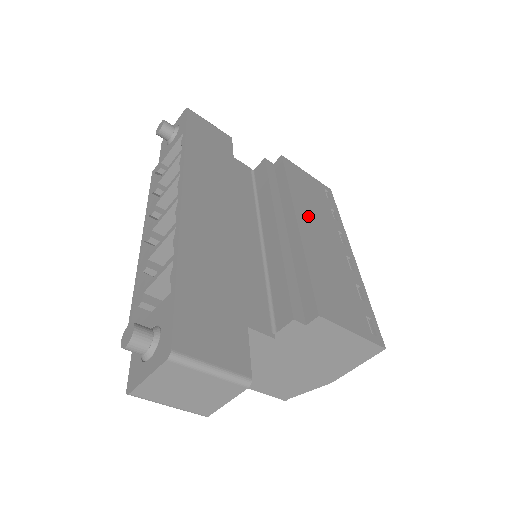
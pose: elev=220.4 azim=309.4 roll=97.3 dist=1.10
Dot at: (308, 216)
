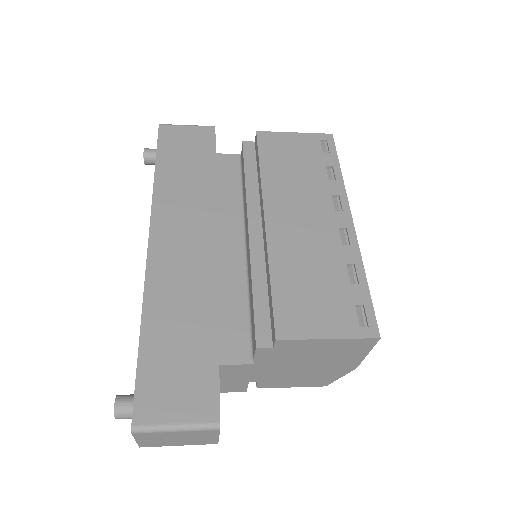
Dot at: (284, 202)
